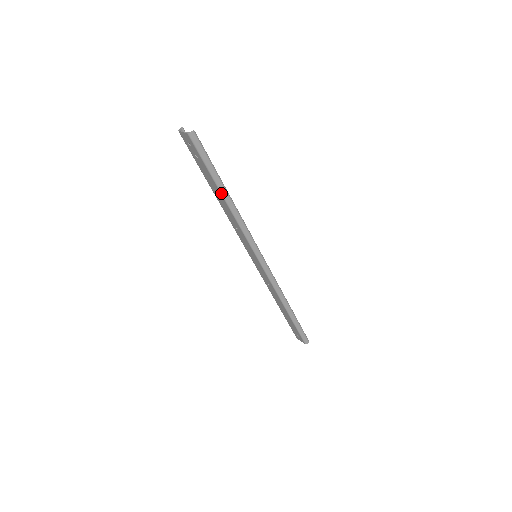
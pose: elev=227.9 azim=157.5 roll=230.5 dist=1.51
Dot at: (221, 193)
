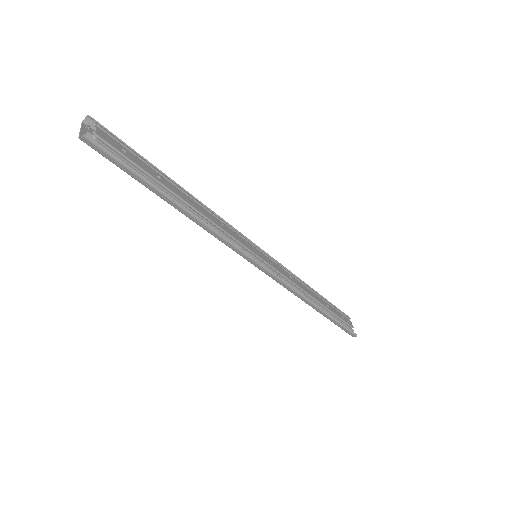
Dot at: (166, 201)
